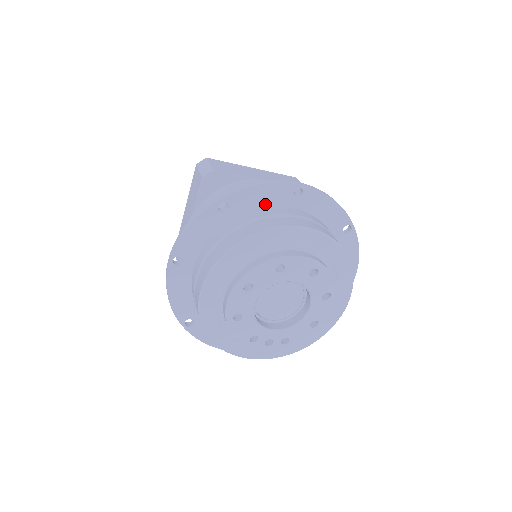
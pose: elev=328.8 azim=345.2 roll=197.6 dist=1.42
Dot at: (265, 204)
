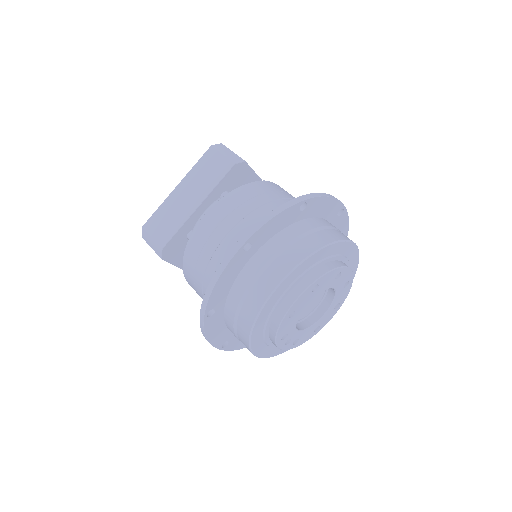
Dot at: (322, 214)
